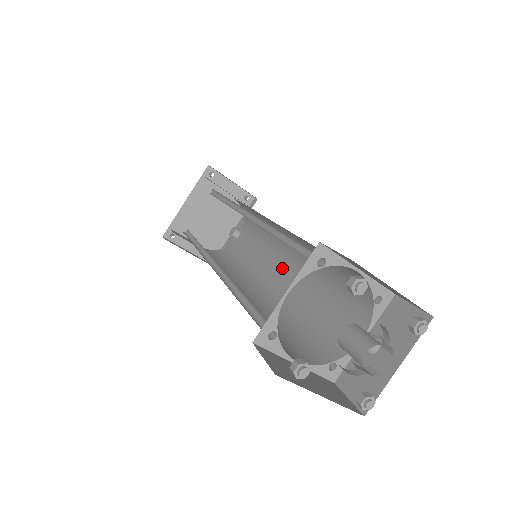
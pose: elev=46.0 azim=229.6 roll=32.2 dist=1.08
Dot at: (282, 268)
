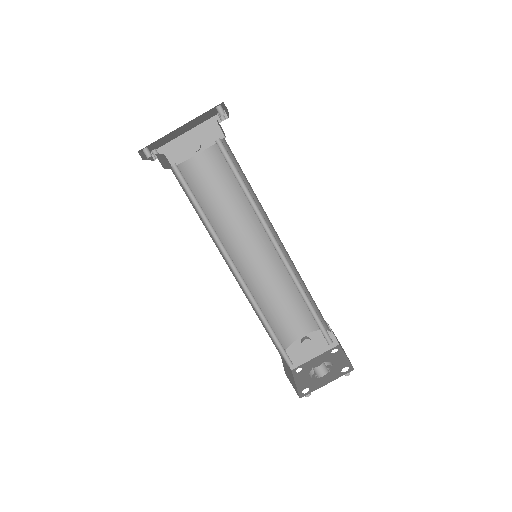
Dot at: (254, 245)
